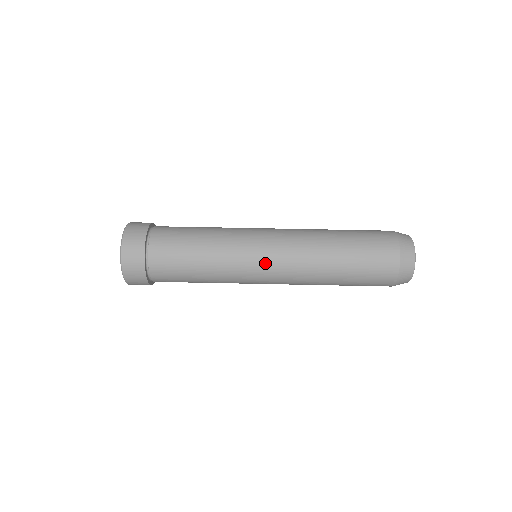
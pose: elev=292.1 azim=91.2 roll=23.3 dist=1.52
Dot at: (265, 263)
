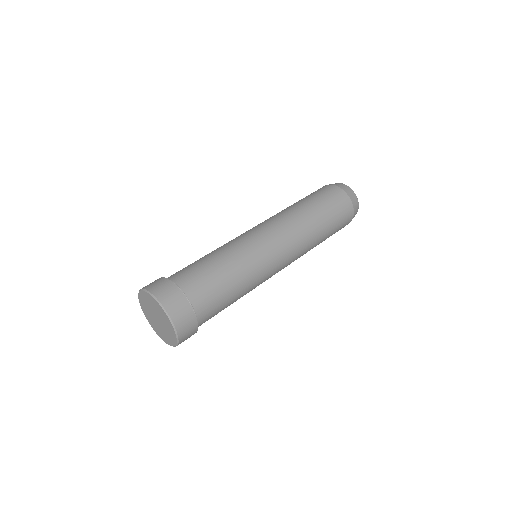
Dot at: (275, 246)
